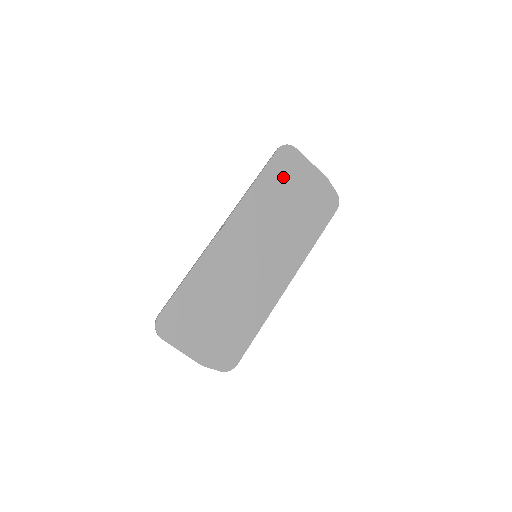
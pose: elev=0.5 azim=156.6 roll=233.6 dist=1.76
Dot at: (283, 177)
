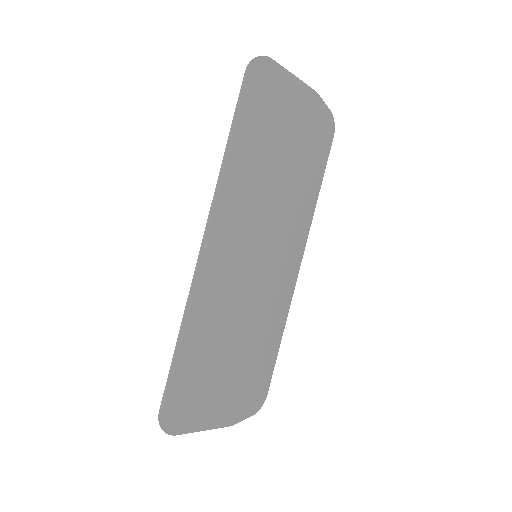
Dot at: (264, 118)
